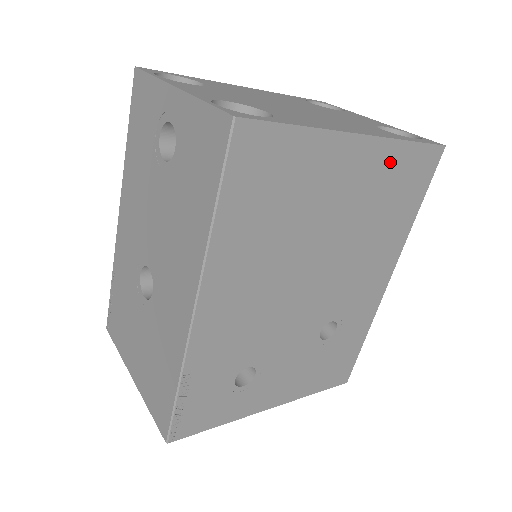
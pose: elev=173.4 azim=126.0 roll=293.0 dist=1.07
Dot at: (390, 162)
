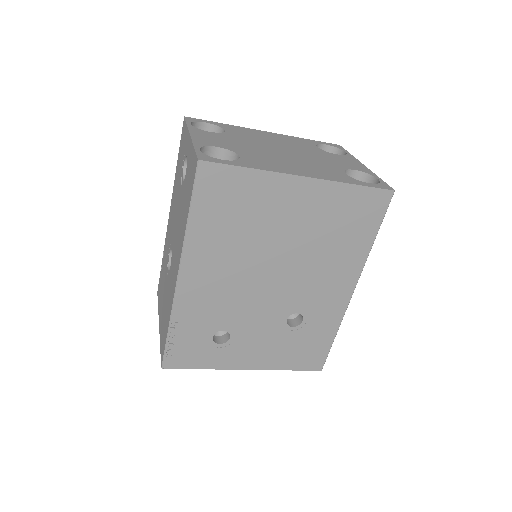
Dot at: (336, 198)
